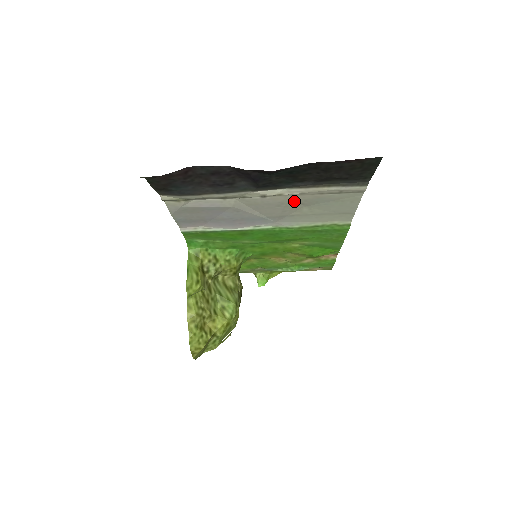
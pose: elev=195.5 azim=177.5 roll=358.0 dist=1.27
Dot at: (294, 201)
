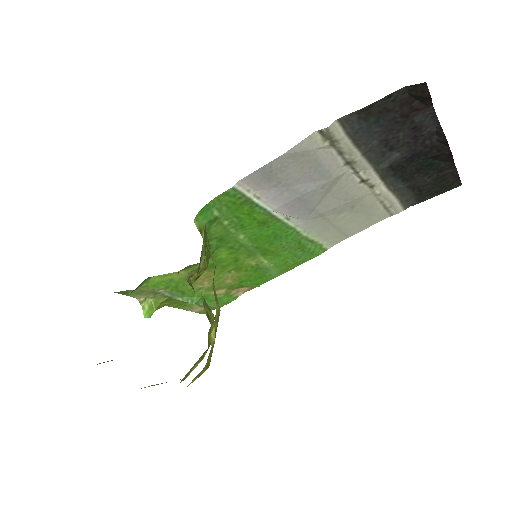
Dot at: (358, 200)
